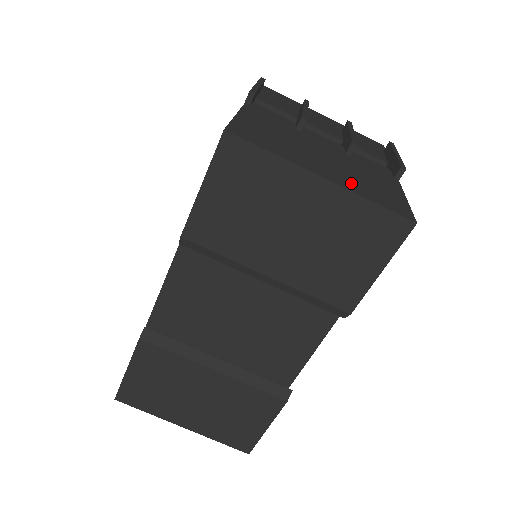
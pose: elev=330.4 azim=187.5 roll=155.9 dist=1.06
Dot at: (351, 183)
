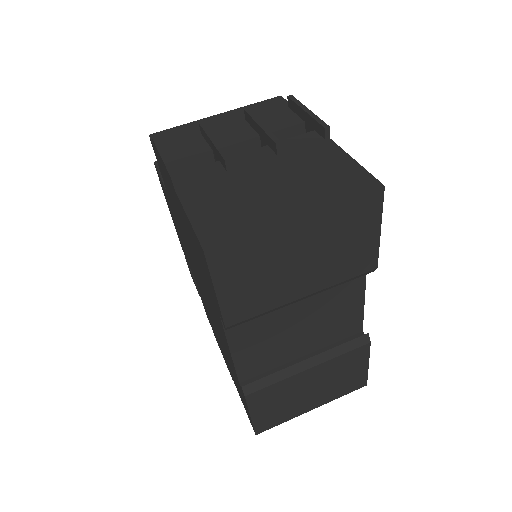
Dot at: (315, 196)
